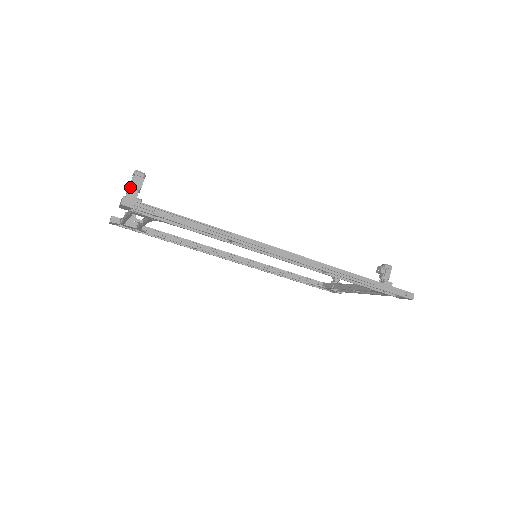
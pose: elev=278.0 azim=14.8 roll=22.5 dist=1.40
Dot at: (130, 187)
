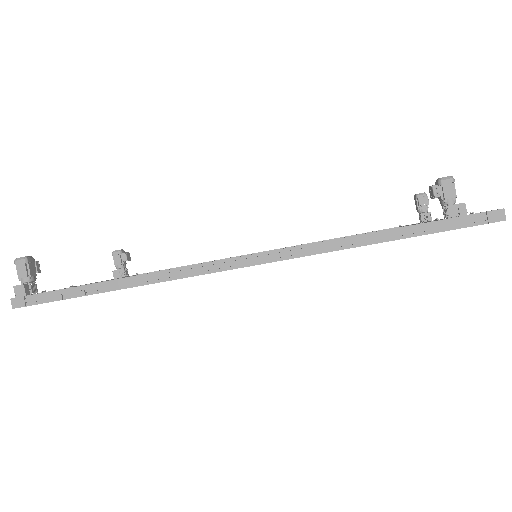
Dot at: occluded
